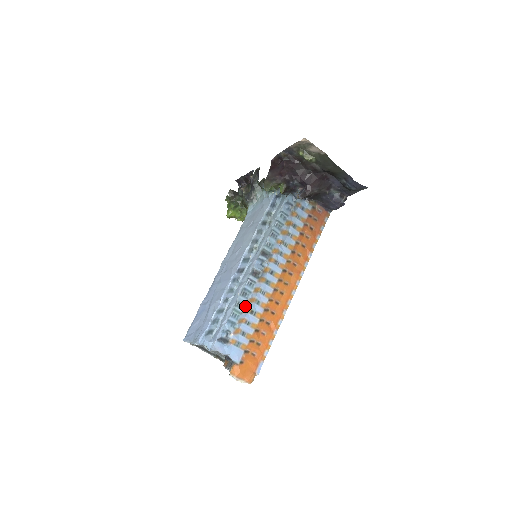
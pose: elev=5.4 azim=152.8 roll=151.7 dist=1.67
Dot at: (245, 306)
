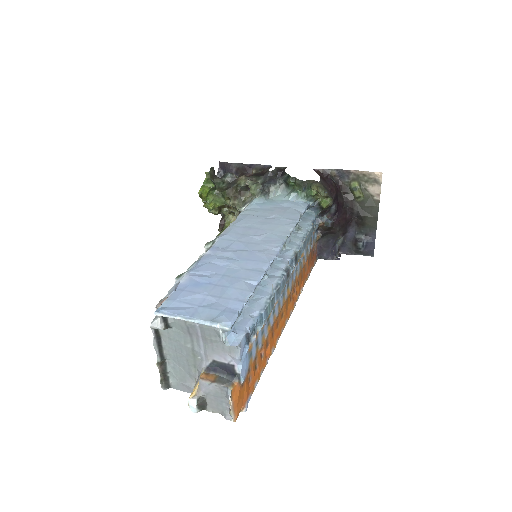
Dot at: (273, 307)
